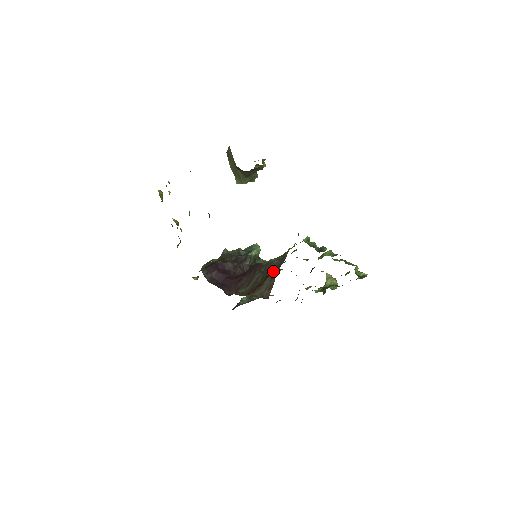
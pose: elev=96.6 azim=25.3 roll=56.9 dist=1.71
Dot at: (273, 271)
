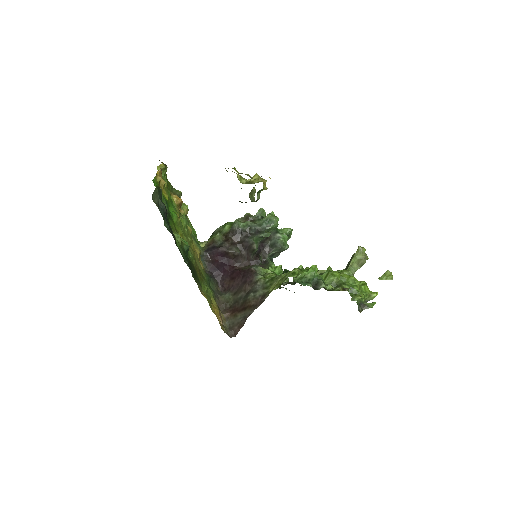
Dot at: (249, 308)
